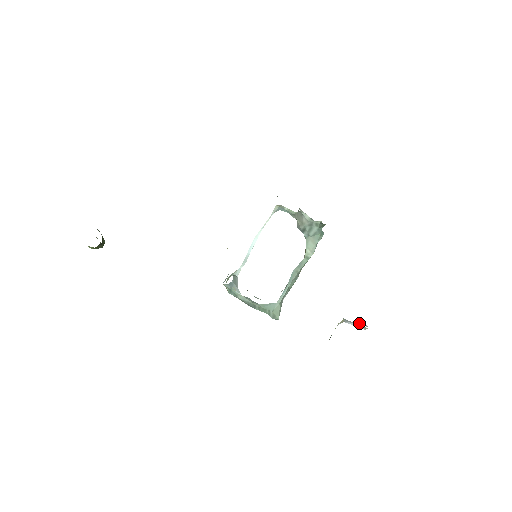
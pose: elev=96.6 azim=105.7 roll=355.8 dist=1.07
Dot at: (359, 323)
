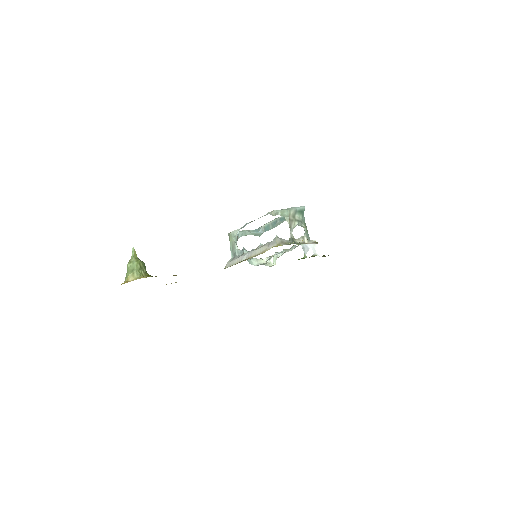
Dot at: (313, 251)
